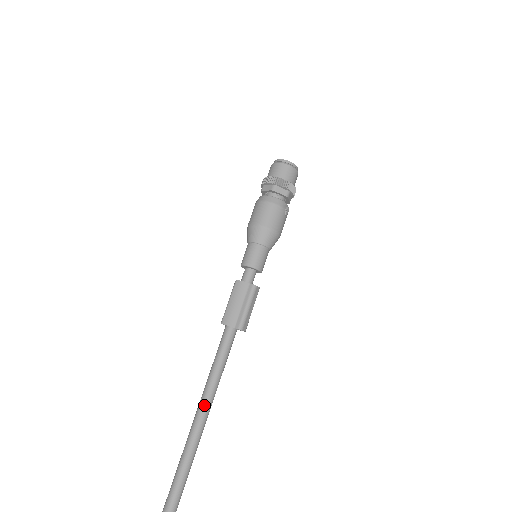
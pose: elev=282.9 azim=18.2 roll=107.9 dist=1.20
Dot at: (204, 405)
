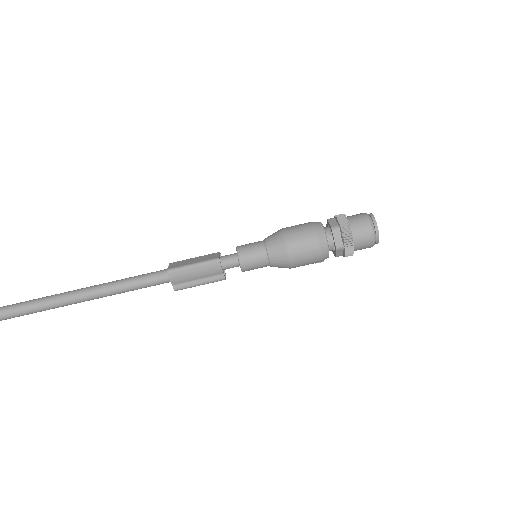
Dot at: (86, 299)
